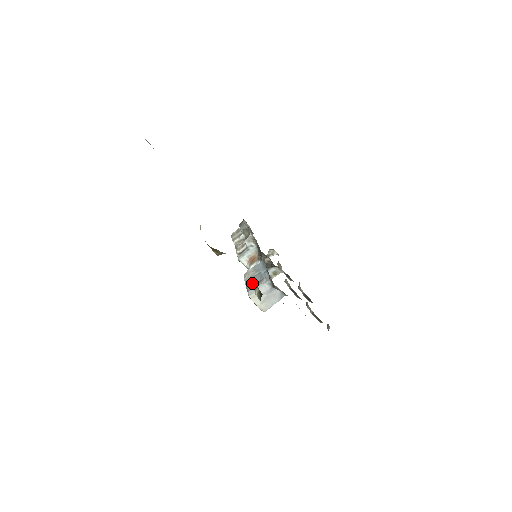
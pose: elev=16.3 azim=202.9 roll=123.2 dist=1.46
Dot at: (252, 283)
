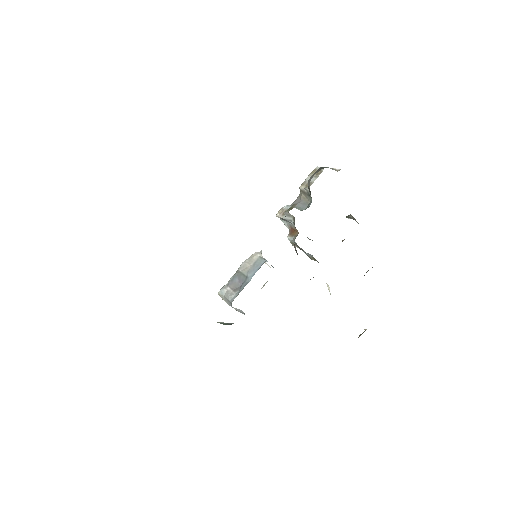
Dot at: (235, 280)
